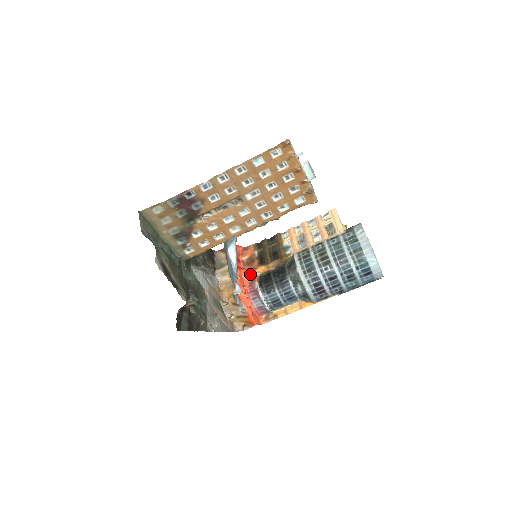
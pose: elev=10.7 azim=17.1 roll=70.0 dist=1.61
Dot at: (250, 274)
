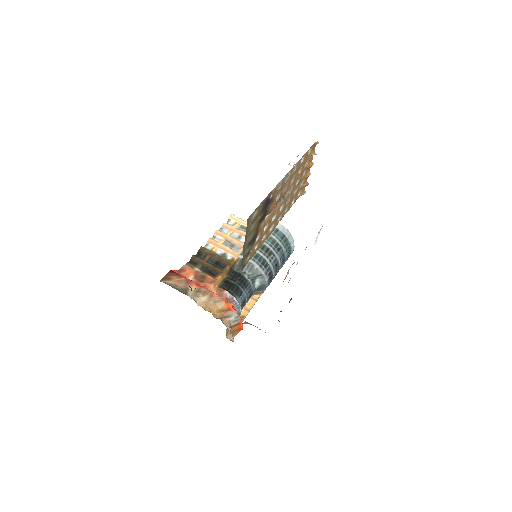
Dot at: (213, 288)
